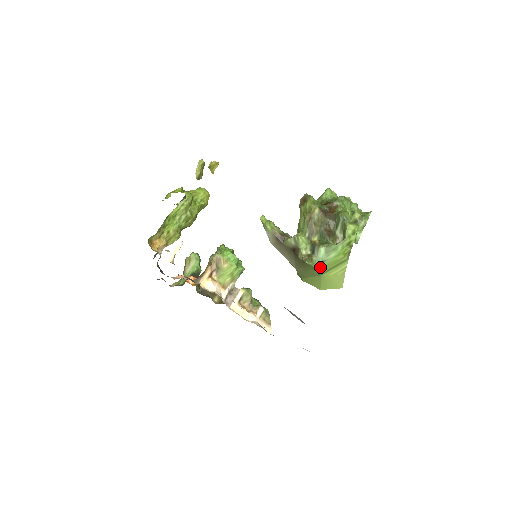
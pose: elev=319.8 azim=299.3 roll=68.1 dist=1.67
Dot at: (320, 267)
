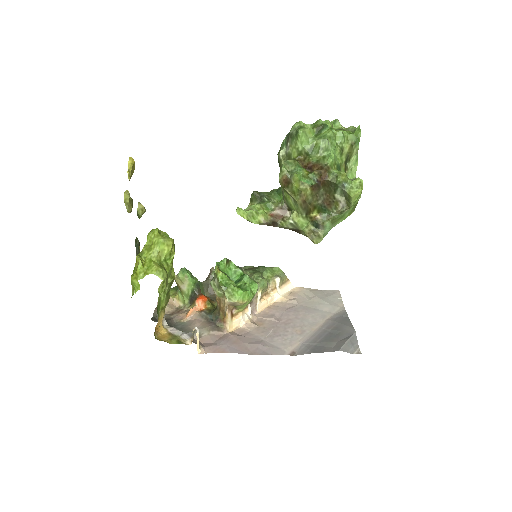
Dot at: occluded
